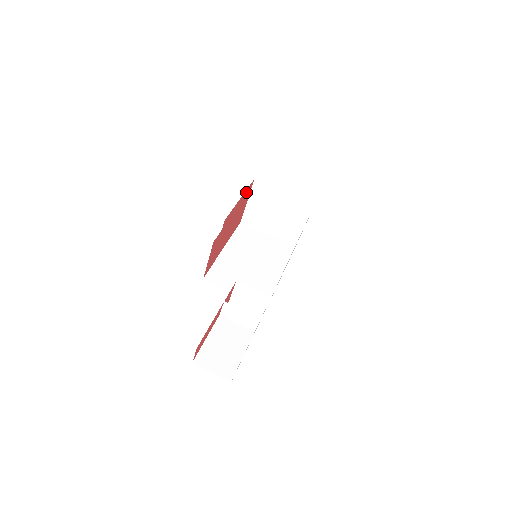
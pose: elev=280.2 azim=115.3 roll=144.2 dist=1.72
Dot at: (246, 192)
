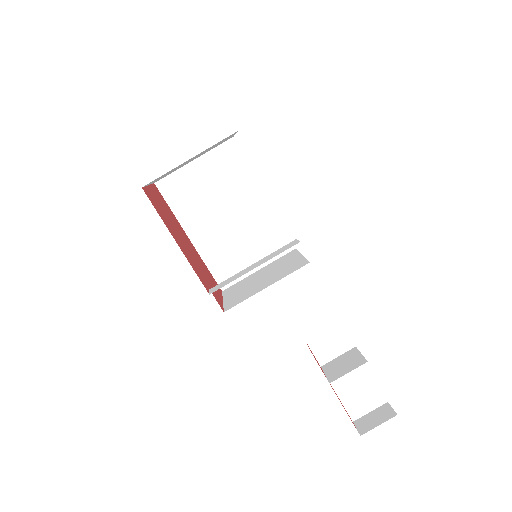
Dot at: occluded
